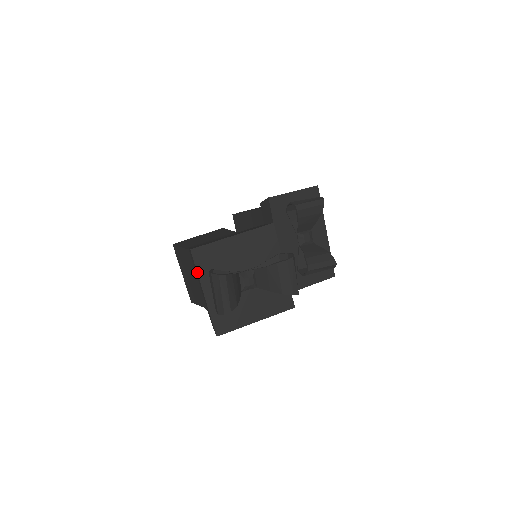
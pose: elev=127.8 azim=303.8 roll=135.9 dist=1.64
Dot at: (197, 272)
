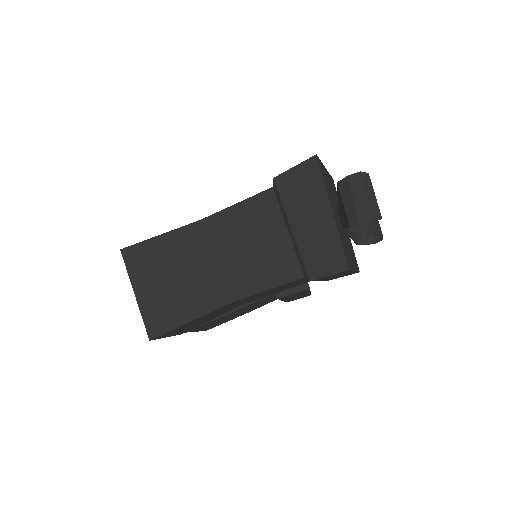
Dot at: (324, 182)
